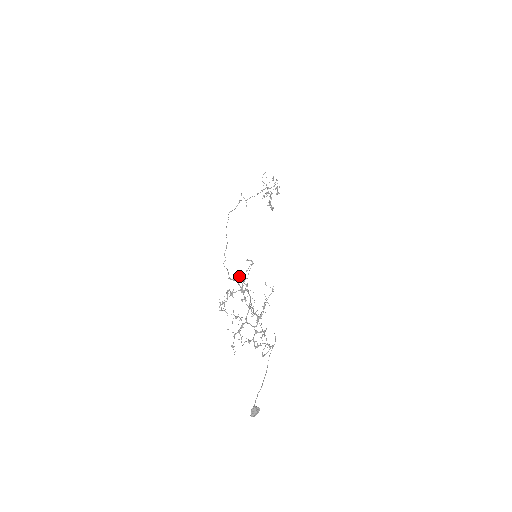
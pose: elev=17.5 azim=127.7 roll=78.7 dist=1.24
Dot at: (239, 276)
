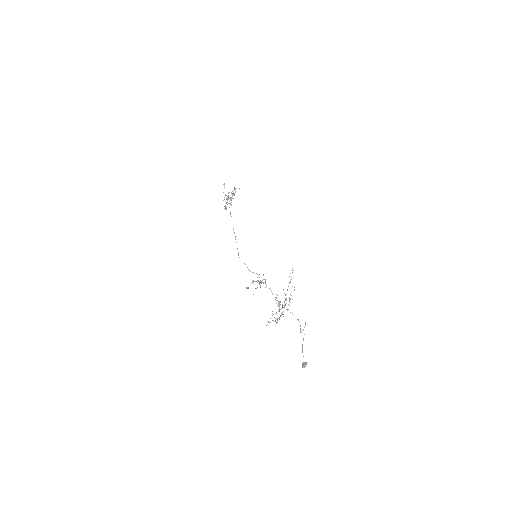
Dot at: occluded
